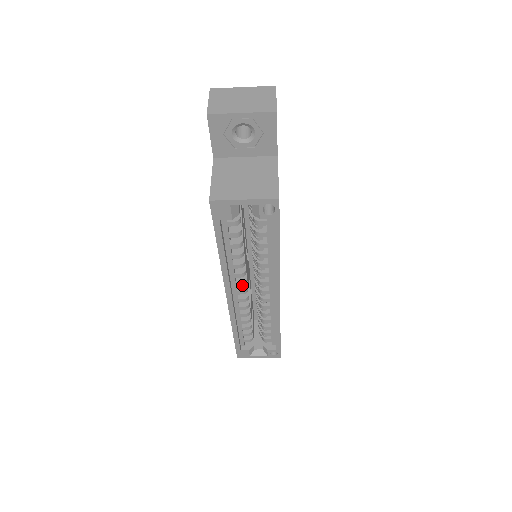
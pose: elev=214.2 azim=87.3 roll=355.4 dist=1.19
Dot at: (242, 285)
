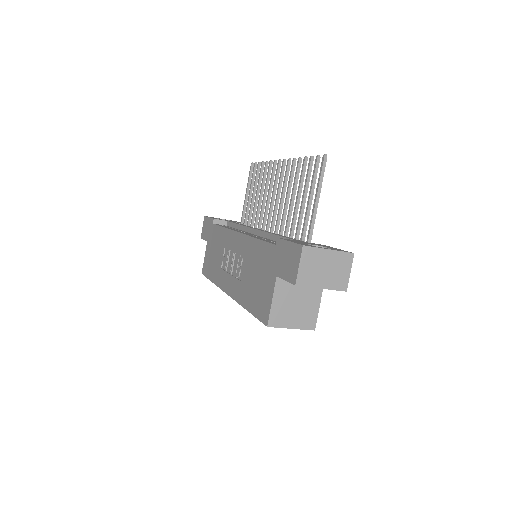
Dot at: occluded
